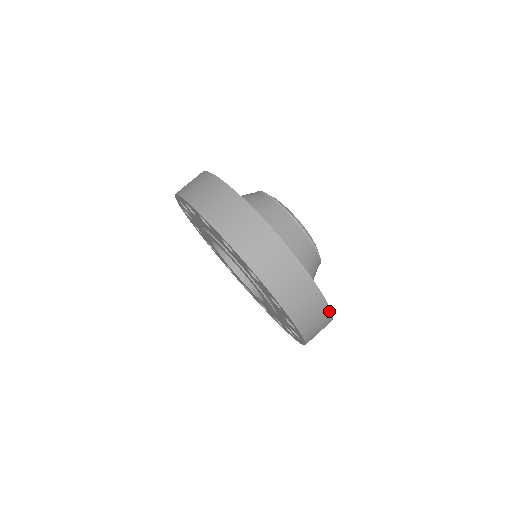
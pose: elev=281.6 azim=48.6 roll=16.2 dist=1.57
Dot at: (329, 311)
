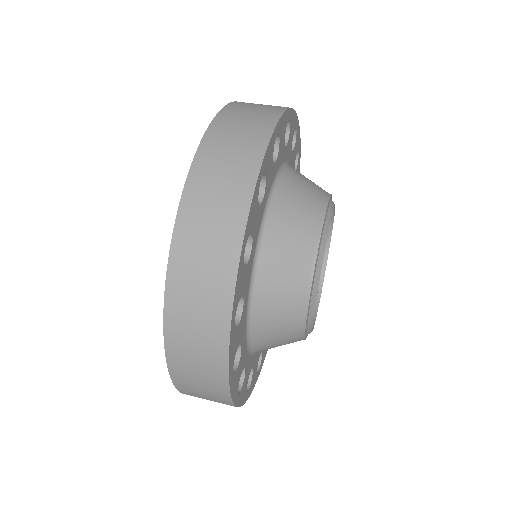
Dot at: (227, 332)
